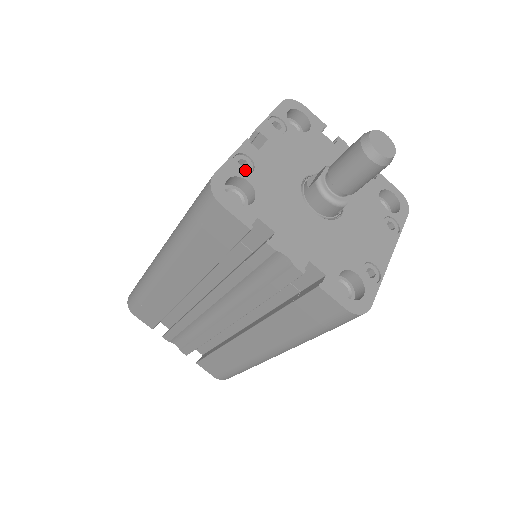
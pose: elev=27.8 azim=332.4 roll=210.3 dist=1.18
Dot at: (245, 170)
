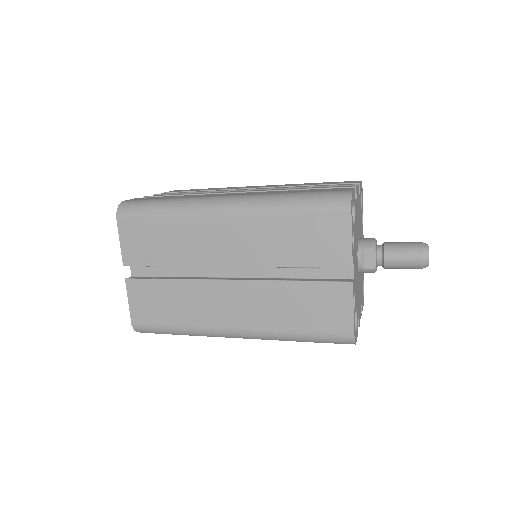
Dot at: (354, 304)
